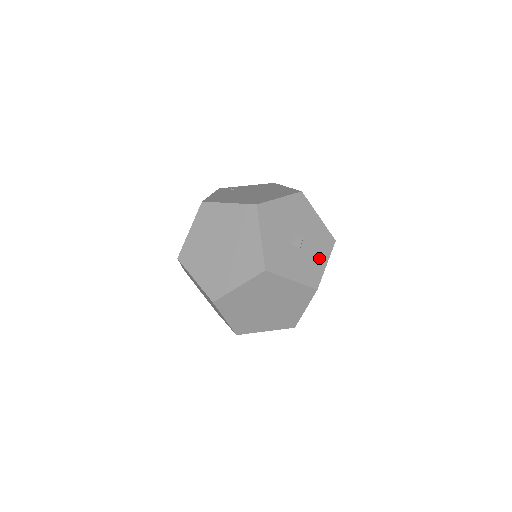
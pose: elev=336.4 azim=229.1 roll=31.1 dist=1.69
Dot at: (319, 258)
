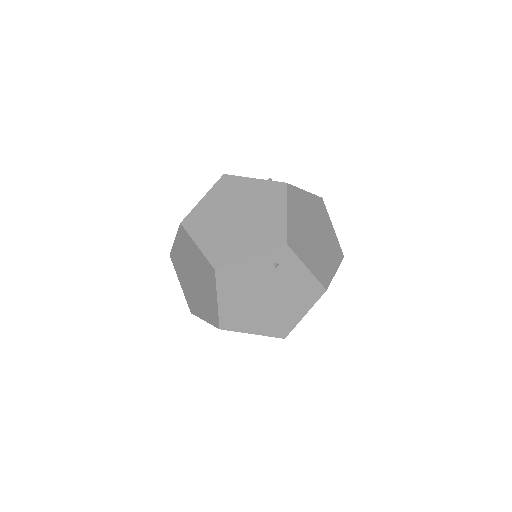
Dot at: occluded
